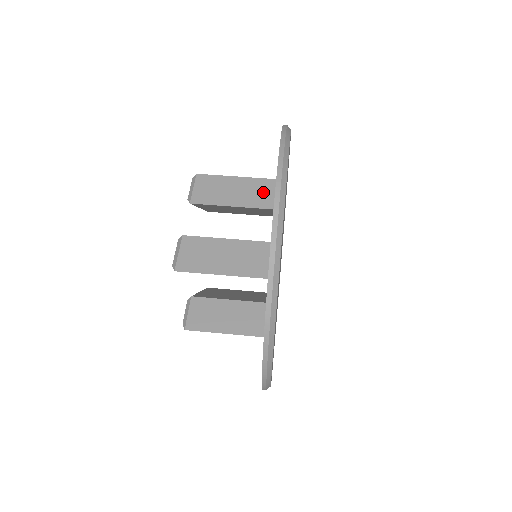
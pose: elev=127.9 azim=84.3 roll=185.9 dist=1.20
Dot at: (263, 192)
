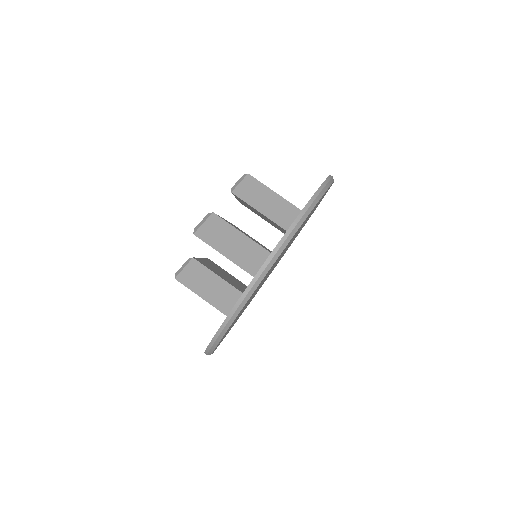
Dot at: (287, 215)
